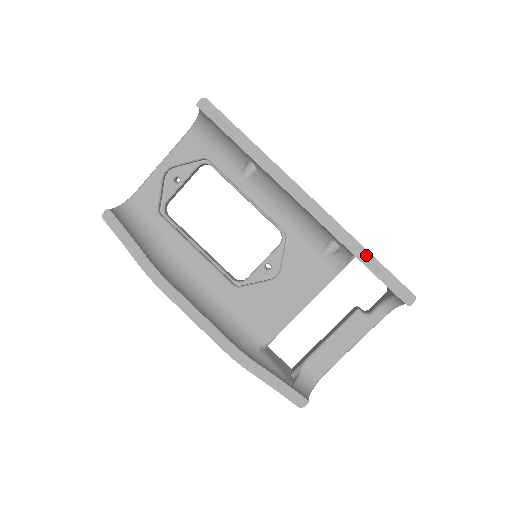
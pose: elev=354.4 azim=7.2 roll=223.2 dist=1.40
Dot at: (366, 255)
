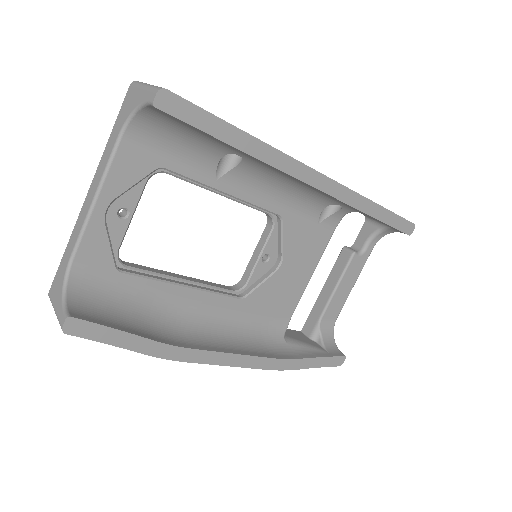
Dot at: (377, 209)
